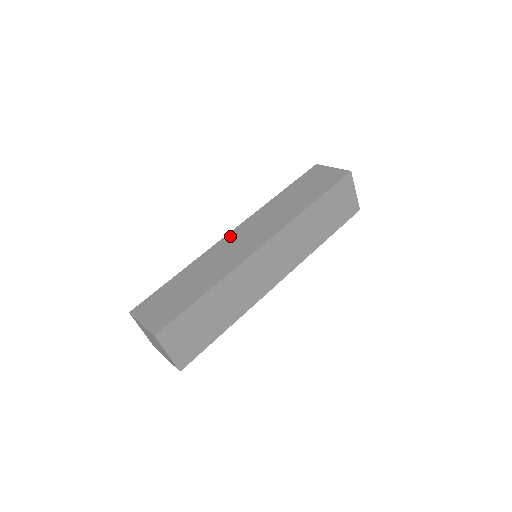
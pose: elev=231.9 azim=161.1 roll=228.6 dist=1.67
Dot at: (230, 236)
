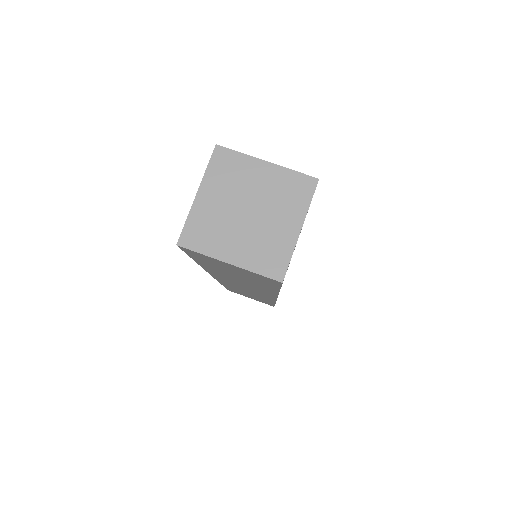
Dot at: occluded
